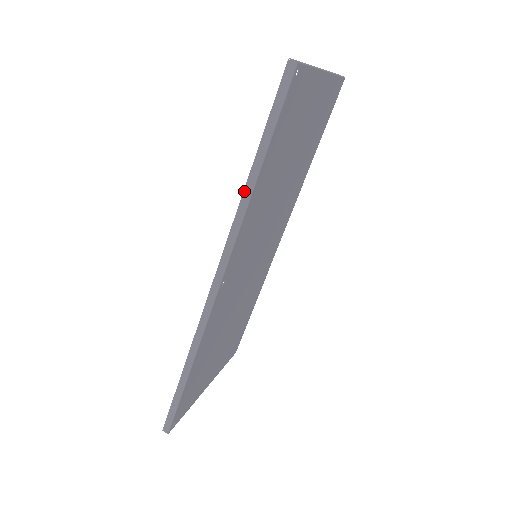
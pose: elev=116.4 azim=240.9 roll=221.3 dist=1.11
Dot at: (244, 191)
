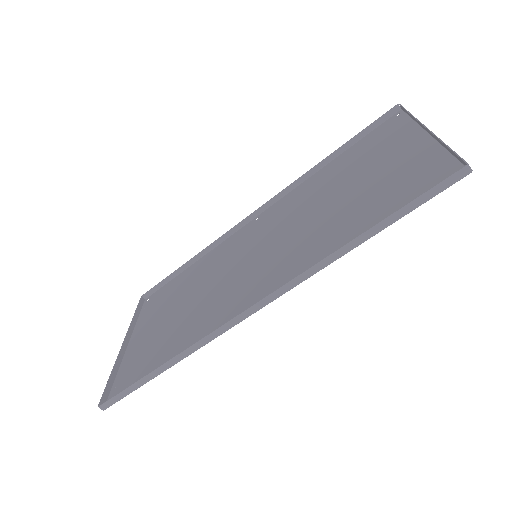
Dot at: (340, 249)
